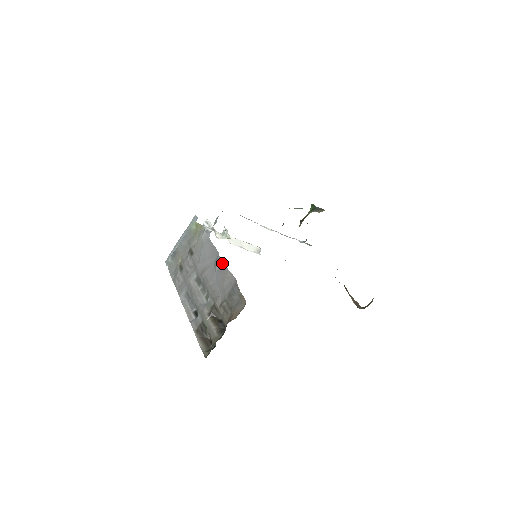
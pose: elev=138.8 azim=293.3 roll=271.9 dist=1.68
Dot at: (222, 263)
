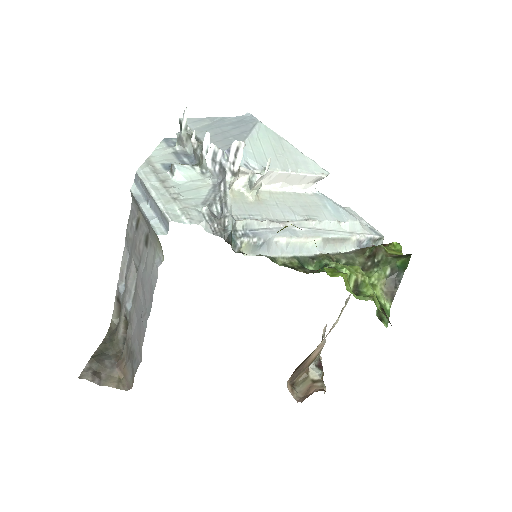
Dot at: (144, 330)
